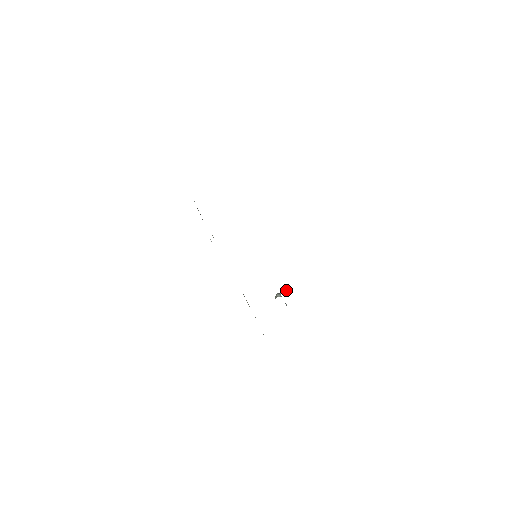
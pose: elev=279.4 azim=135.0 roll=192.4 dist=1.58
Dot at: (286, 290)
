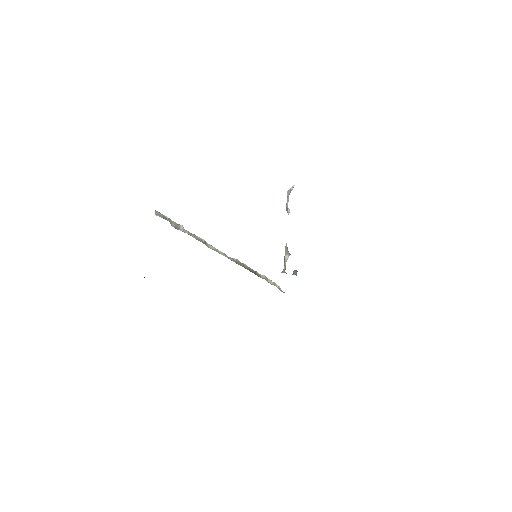
Dot at: (291, 190)
